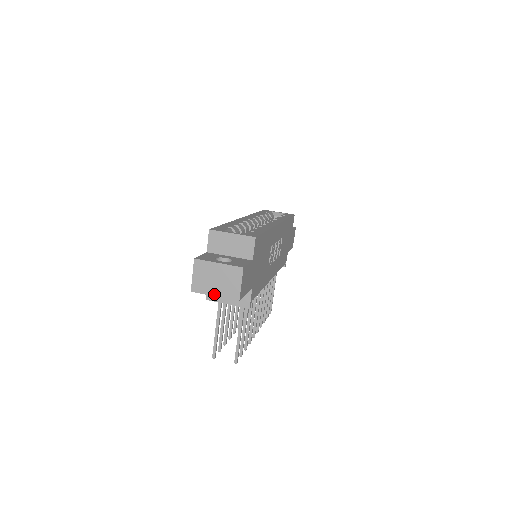
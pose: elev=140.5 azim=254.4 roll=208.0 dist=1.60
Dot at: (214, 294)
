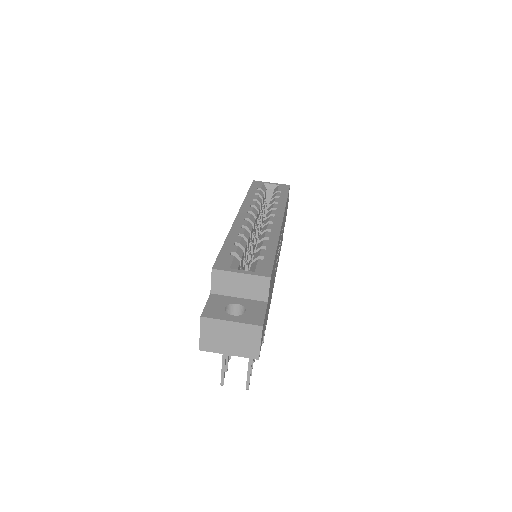
Dot at: (228, 353)
